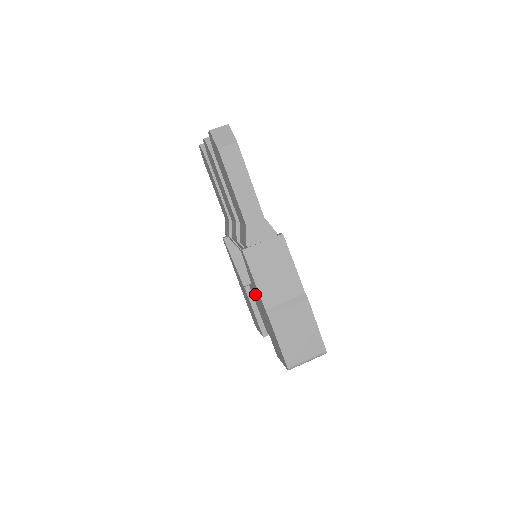
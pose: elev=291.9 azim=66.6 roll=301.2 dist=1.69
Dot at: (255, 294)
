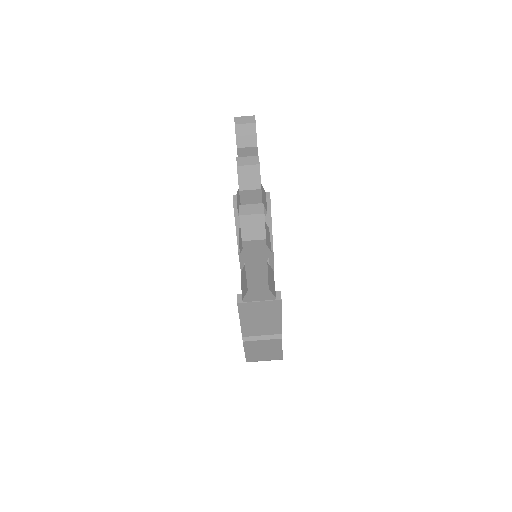
Dot at: occluded
